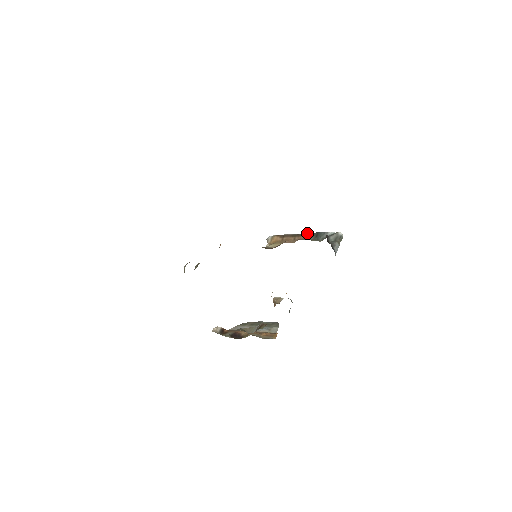
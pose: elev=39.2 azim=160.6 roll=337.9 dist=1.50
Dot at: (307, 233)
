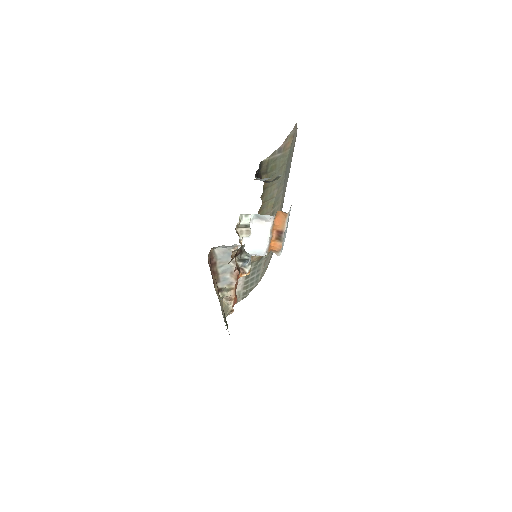
Dot at: occluded
